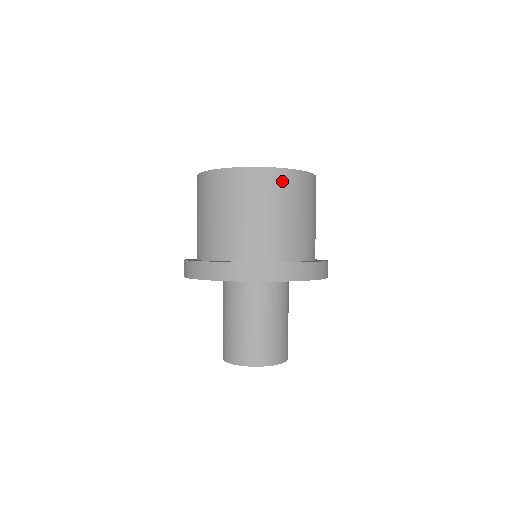
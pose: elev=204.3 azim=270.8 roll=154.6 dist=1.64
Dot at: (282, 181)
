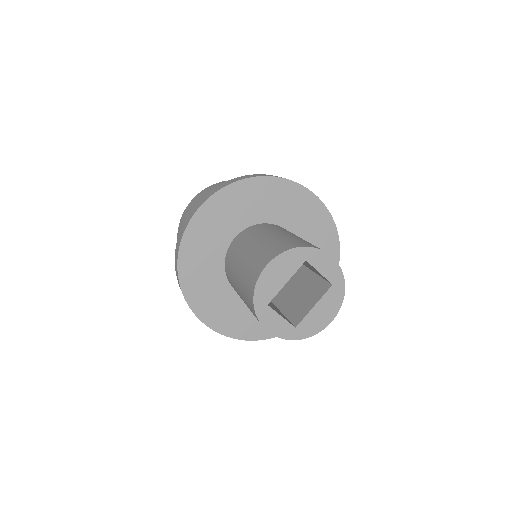
Dot at: occluded
